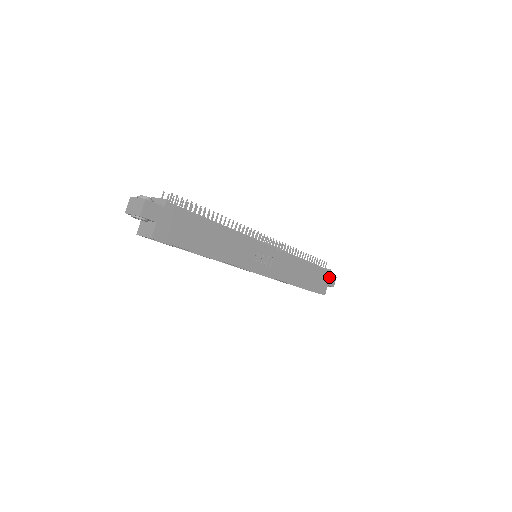
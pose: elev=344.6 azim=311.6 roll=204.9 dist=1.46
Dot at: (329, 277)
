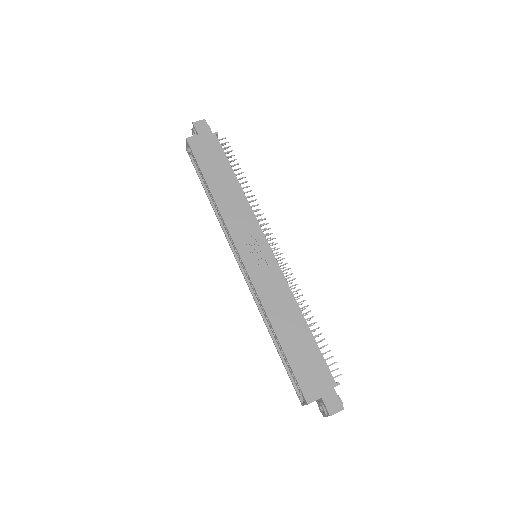
Dot at: (331, 391)
